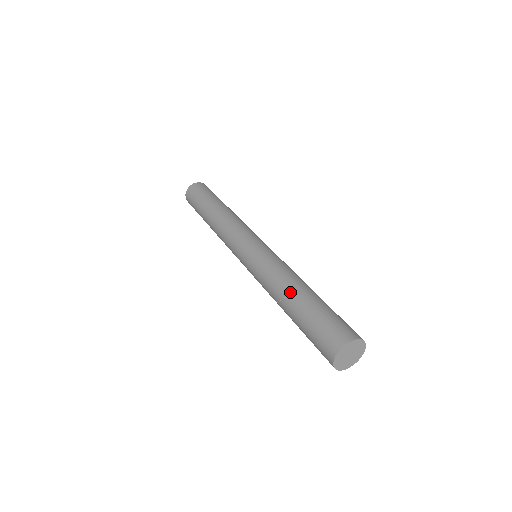
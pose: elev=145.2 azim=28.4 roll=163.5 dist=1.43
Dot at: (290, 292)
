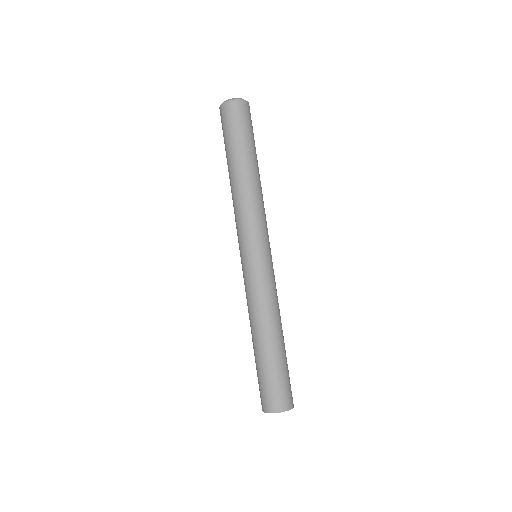
Dot at: (260, 336)
